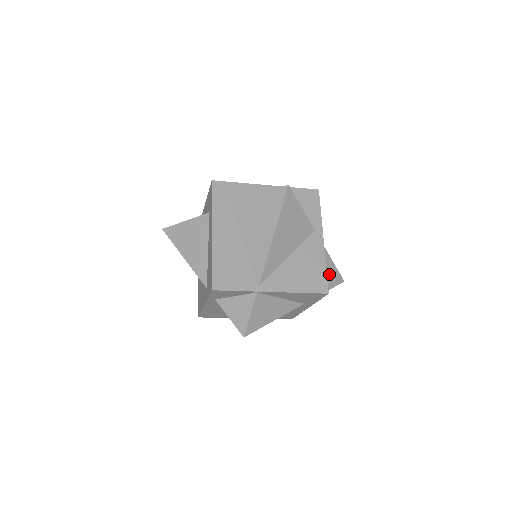
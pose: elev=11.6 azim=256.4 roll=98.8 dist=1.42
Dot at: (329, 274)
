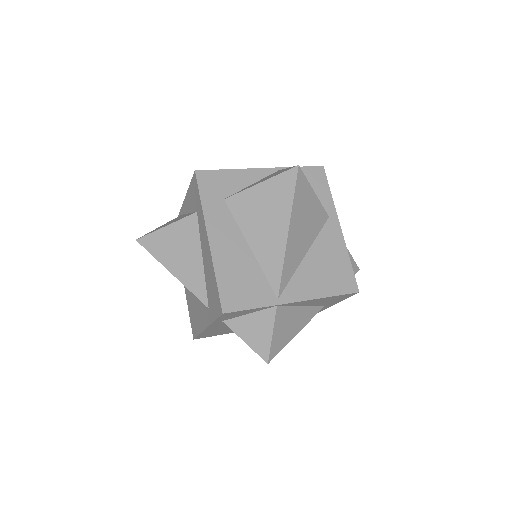
Dot at: occluded
